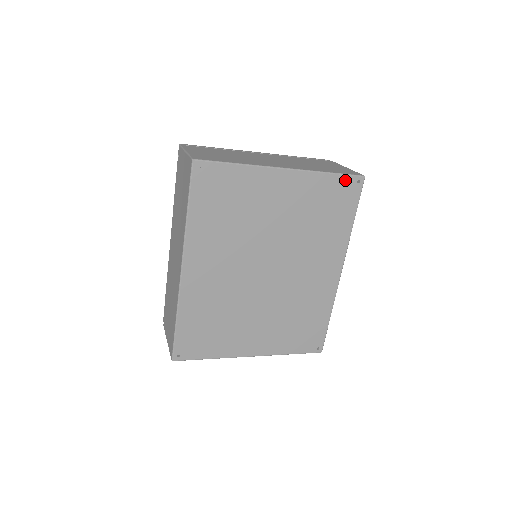
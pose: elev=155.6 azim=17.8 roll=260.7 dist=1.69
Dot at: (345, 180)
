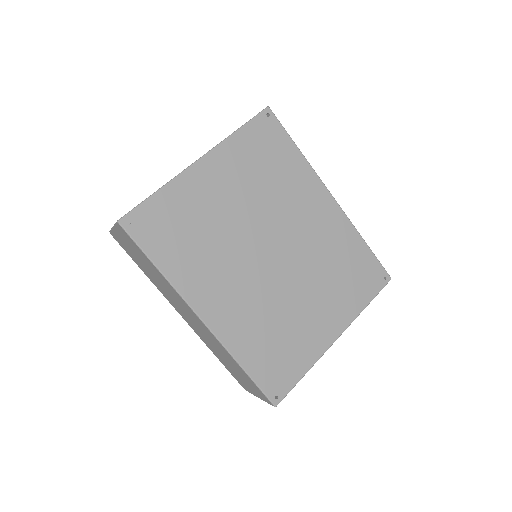
Dot at: (256, 124)
